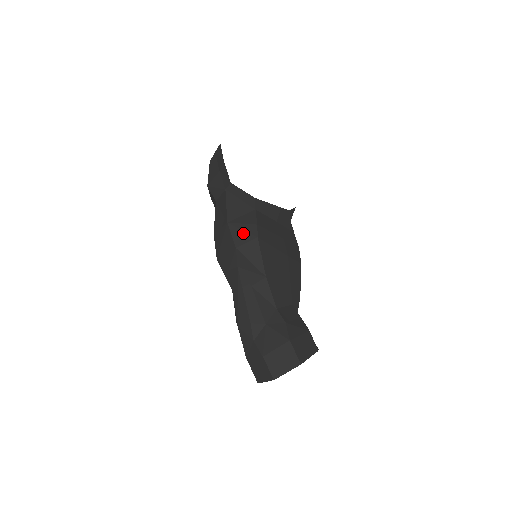
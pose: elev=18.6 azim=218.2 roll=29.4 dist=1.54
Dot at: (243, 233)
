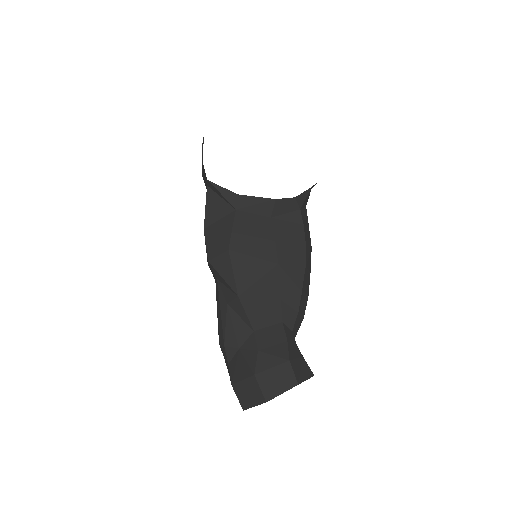
Dot at: (216, 243)
